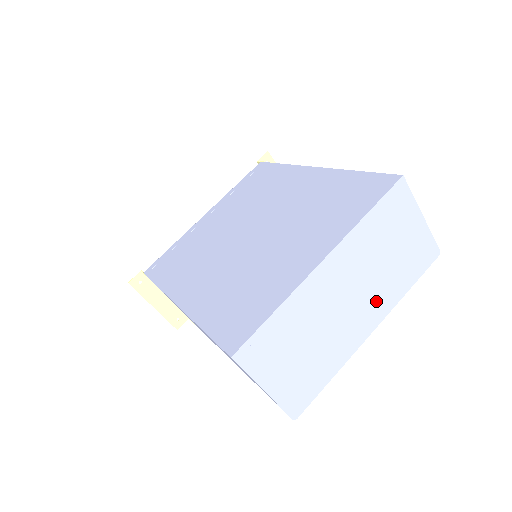
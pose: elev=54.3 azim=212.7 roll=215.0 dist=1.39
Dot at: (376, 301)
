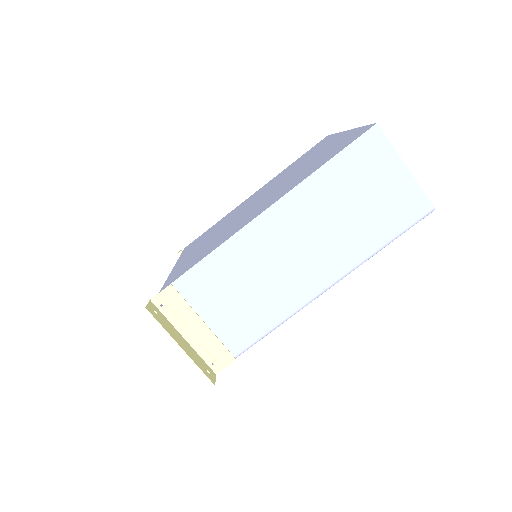
Dot at: occluded
